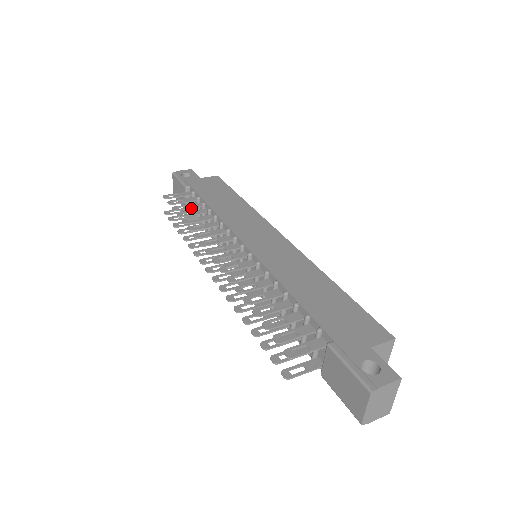
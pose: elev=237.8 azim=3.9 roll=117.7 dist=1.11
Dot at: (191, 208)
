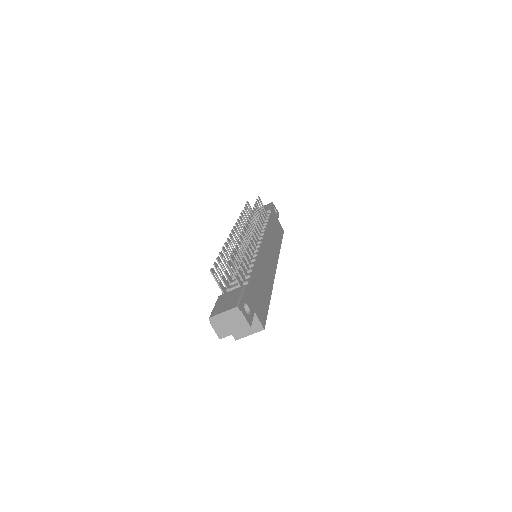
Dot at: (261, 213)
